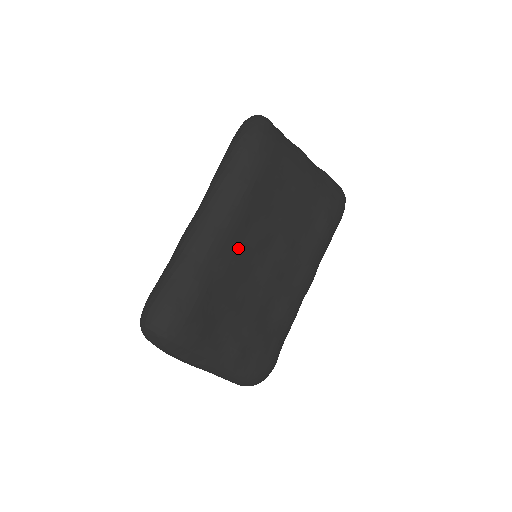
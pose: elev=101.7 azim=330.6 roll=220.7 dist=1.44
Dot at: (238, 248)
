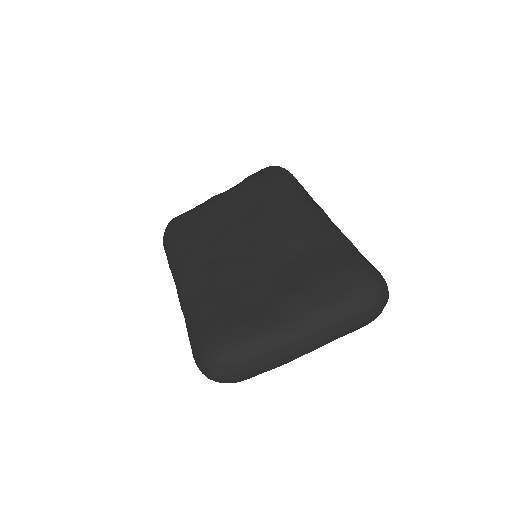
Dot at: (212, 265)
